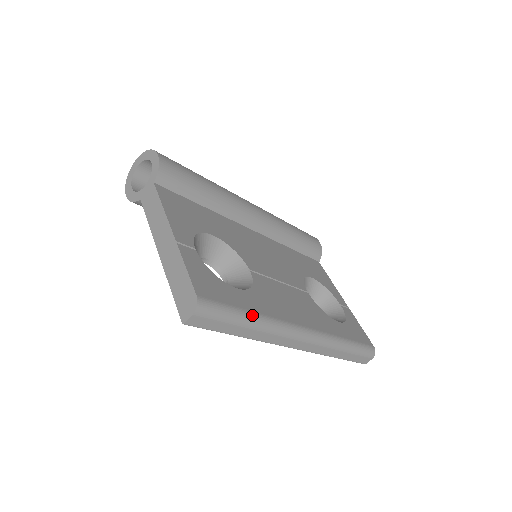
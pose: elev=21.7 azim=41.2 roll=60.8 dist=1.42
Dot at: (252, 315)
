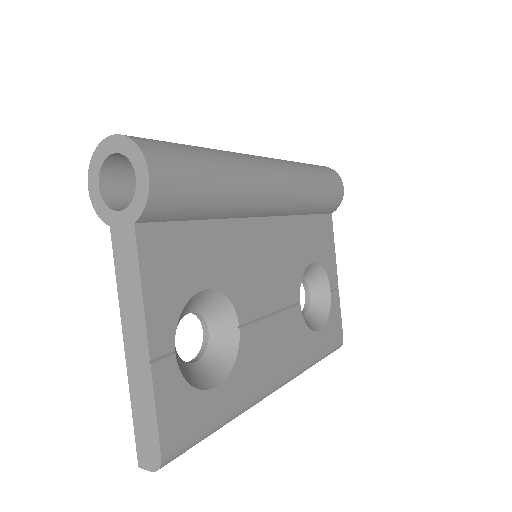
Dot at: (223, 423)
